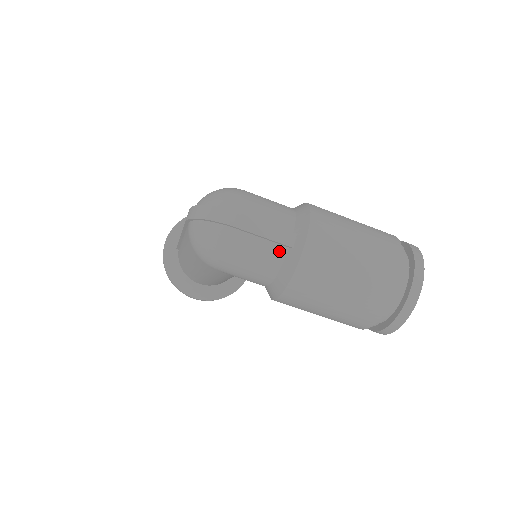
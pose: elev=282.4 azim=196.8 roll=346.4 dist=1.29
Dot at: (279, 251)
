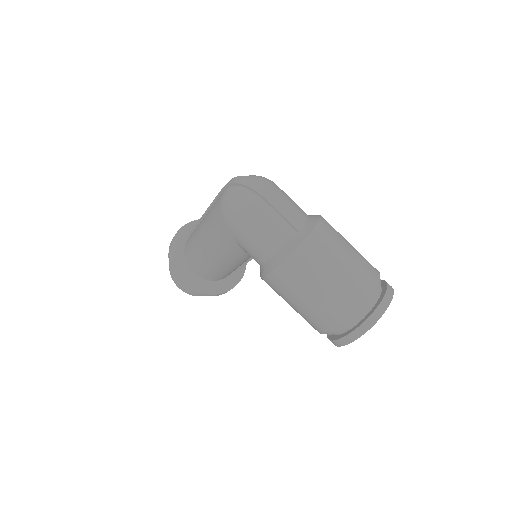
Dot at: (289, 231)
